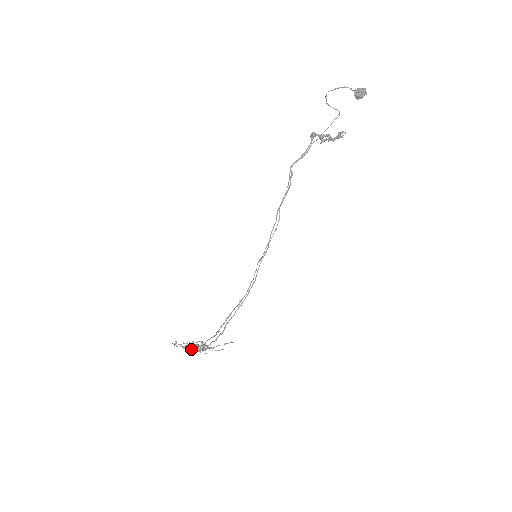
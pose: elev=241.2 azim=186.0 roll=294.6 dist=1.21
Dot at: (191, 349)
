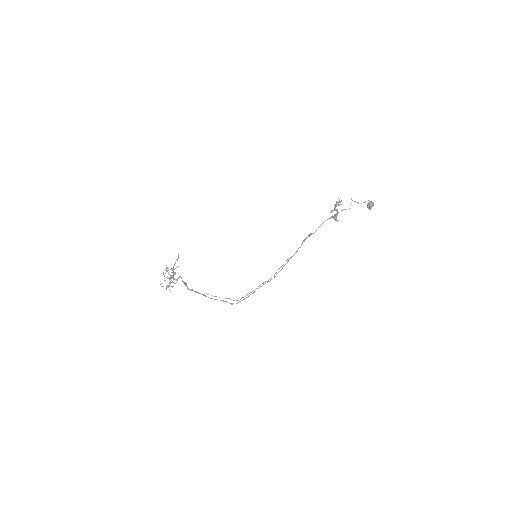
Dot at: (170, 282)
